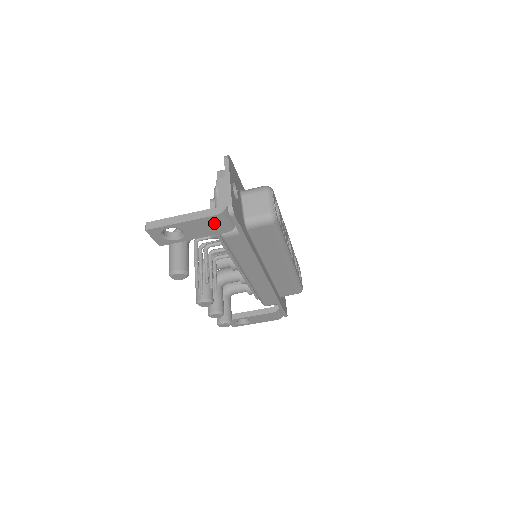
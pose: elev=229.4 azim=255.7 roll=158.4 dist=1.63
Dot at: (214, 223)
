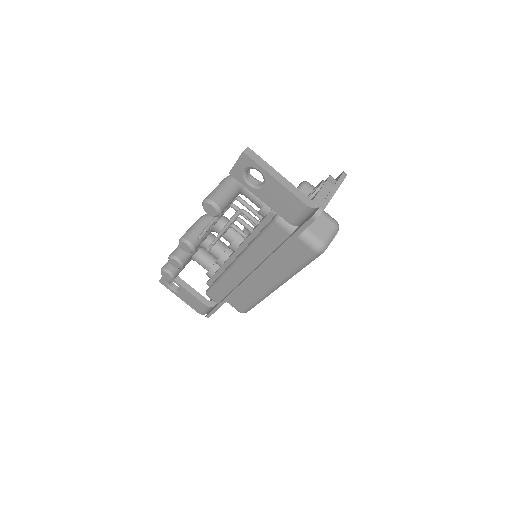
Dot at: (293, 207)
